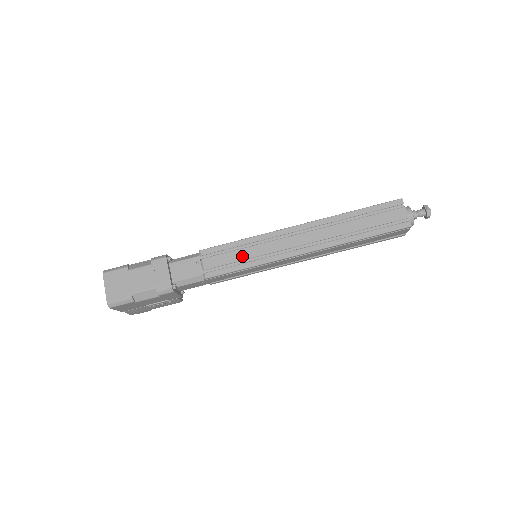
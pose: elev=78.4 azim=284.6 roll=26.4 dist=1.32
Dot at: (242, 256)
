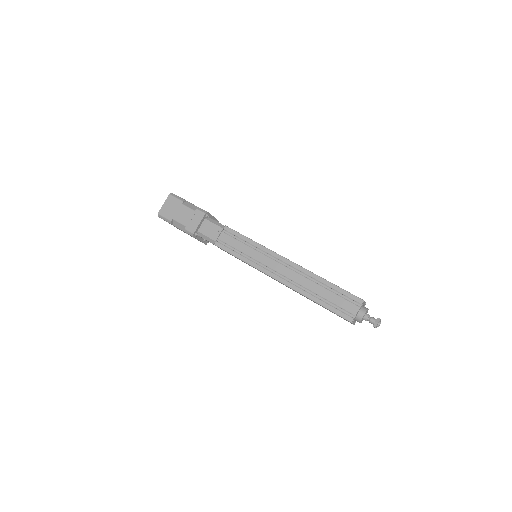
Dot at: (243, 250)
